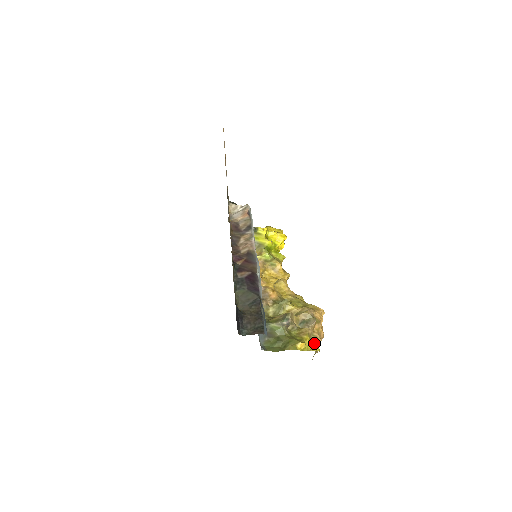
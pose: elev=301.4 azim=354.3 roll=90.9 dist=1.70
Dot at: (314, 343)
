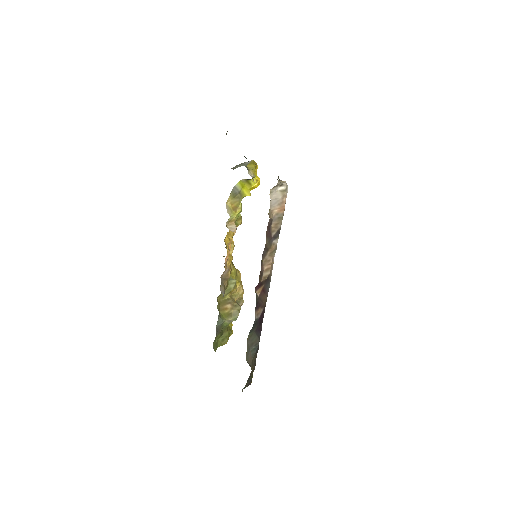
Dot at: occluded
